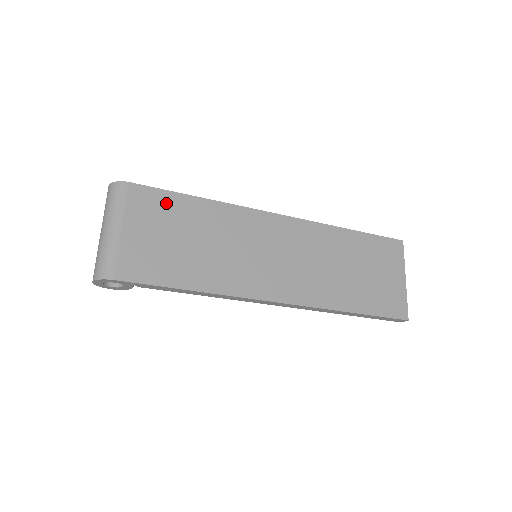
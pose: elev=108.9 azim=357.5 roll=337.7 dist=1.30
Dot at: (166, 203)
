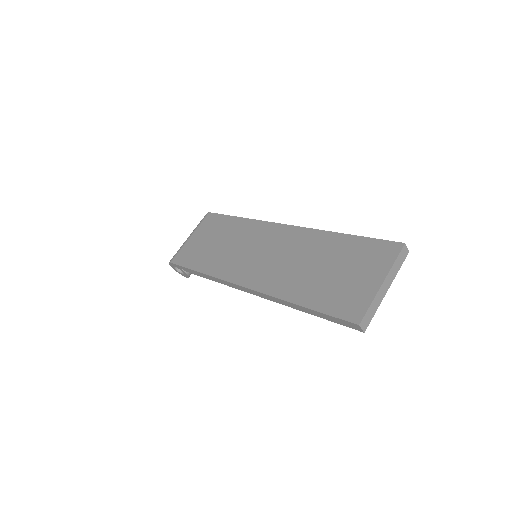
Dot at: (219, 222)
